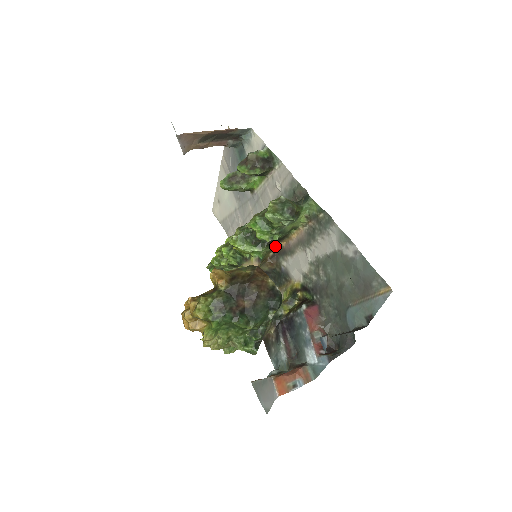
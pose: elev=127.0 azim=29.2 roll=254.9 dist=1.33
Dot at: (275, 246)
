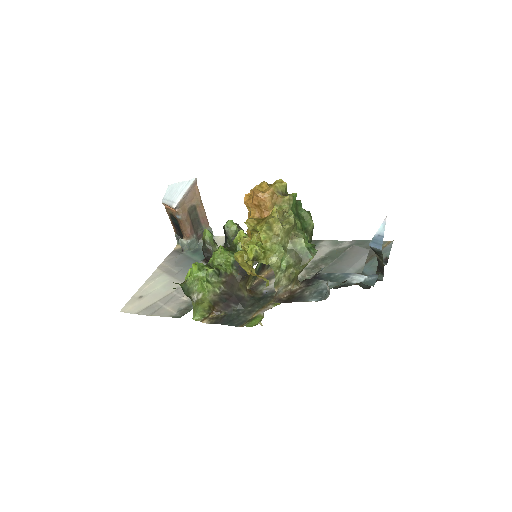
Dot at: (254, 278)
